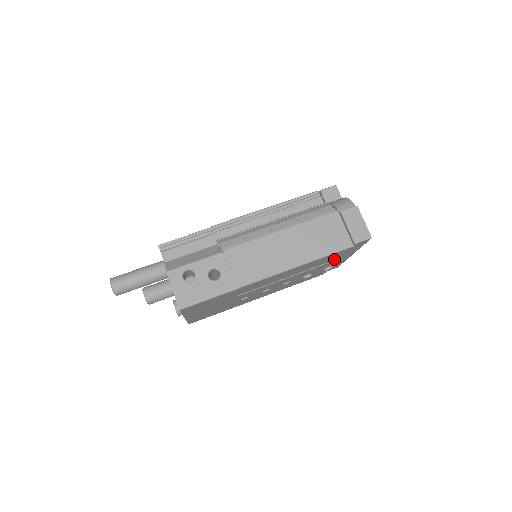
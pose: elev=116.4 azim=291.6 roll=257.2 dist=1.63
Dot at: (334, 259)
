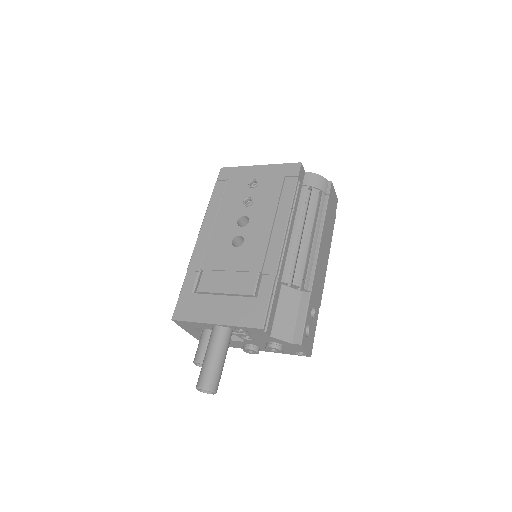
Dot at: occluded
